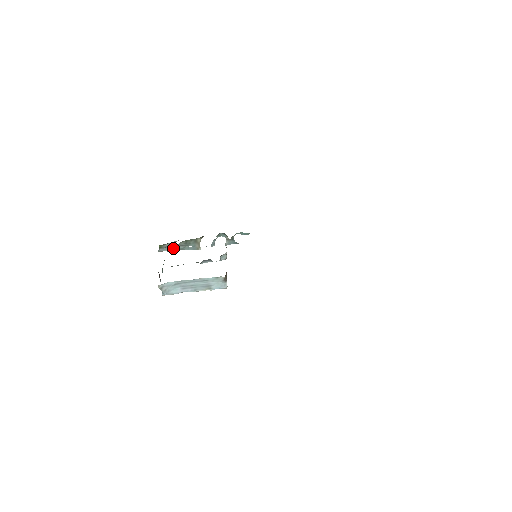
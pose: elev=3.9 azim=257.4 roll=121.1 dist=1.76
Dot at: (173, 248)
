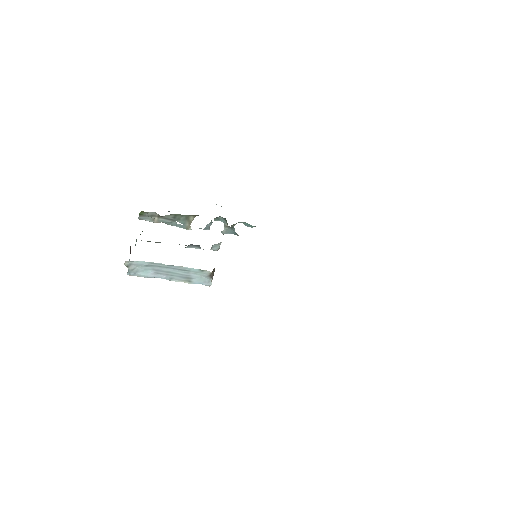
Dot at: (157, 219)
